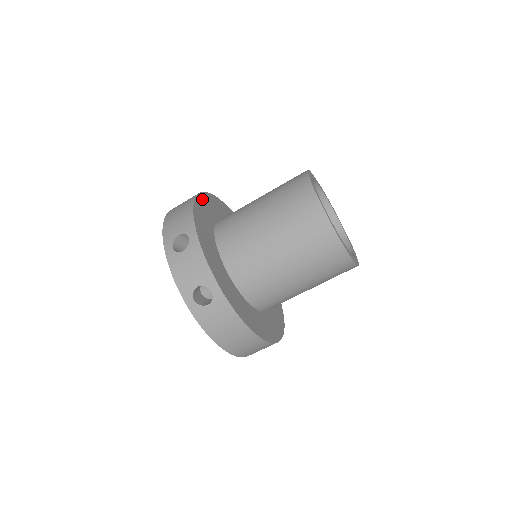
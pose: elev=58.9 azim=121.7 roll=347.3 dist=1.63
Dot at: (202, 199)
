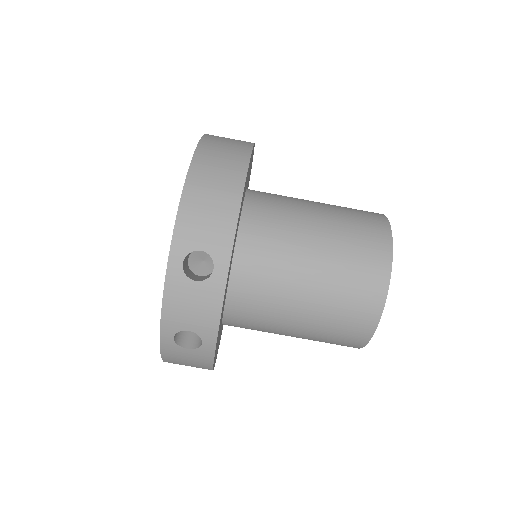
Dot at: occluded
